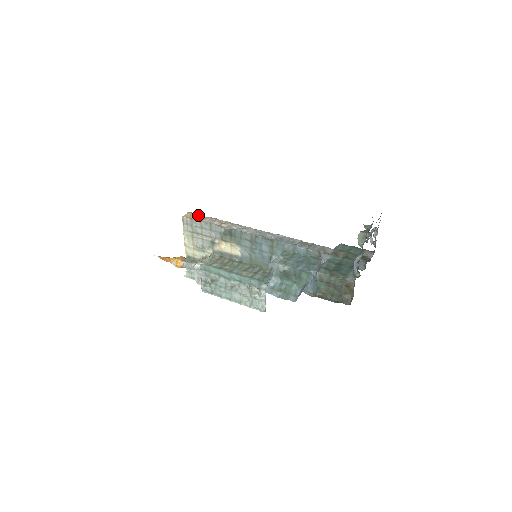
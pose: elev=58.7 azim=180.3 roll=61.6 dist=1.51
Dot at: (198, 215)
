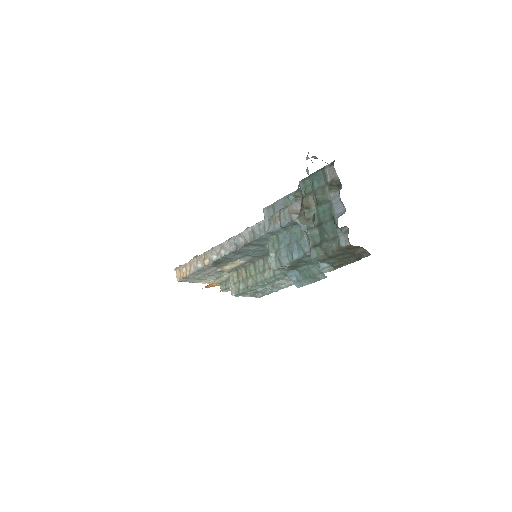
Dot at: (183, 267)
